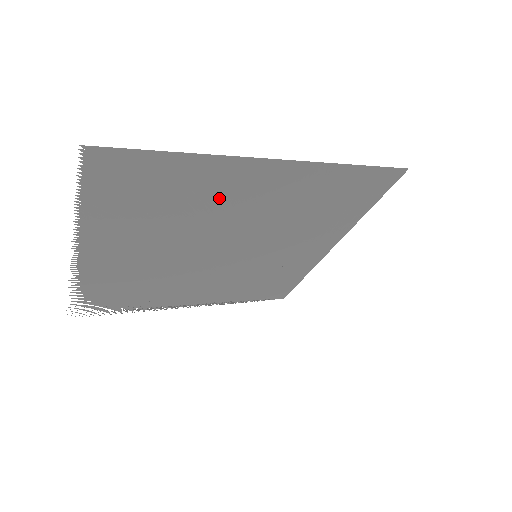
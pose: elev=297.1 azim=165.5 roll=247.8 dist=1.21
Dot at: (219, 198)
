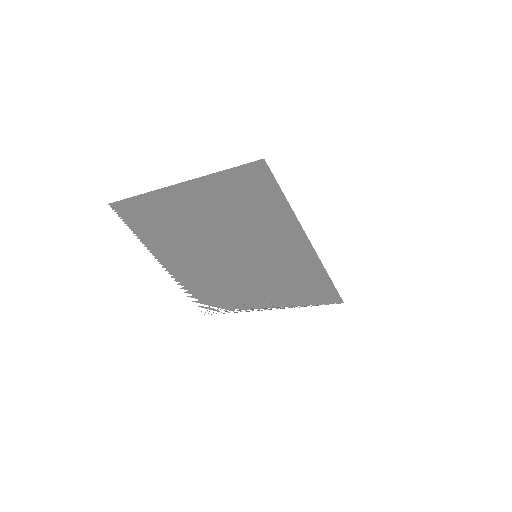
Dot at: (181, 216)
